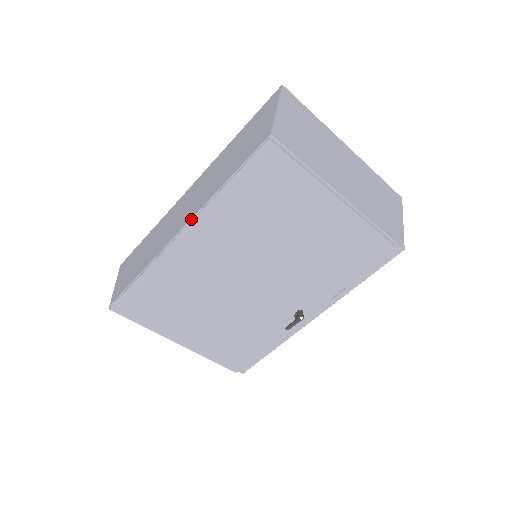
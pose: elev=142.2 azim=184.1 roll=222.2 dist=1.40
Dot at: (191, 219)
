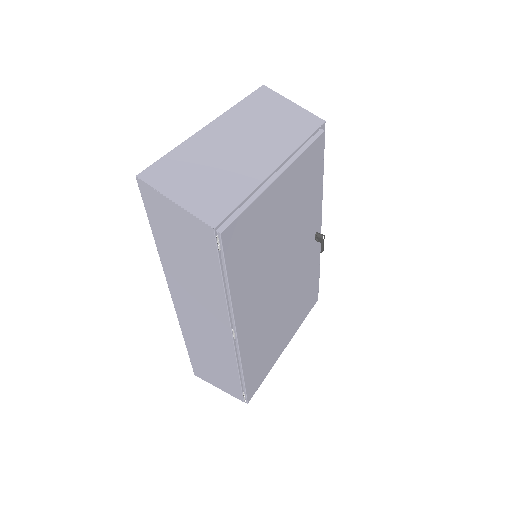
Dot at: (230, 322)
